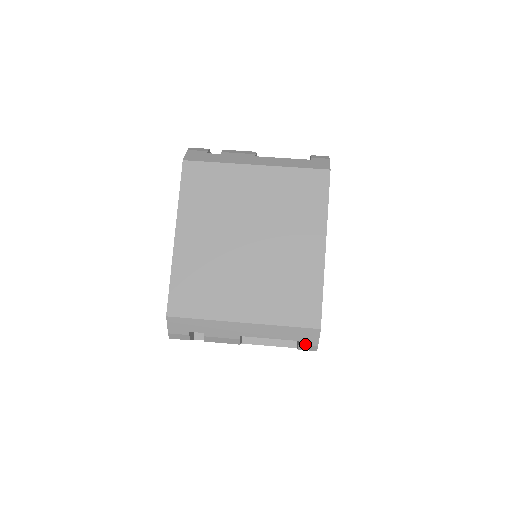
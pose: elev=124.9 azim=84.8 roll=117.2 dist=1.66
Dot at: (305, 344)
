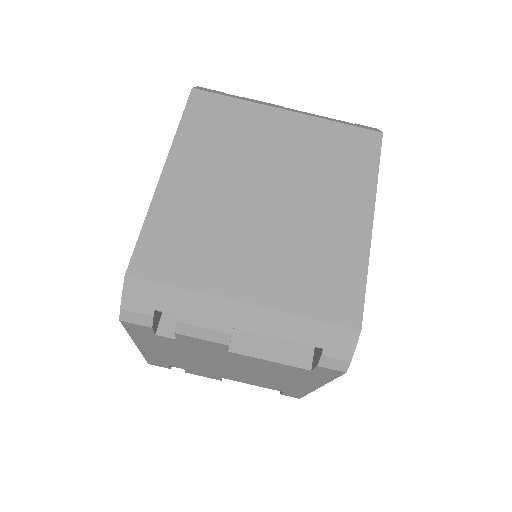
Dot at: (331, 356)
